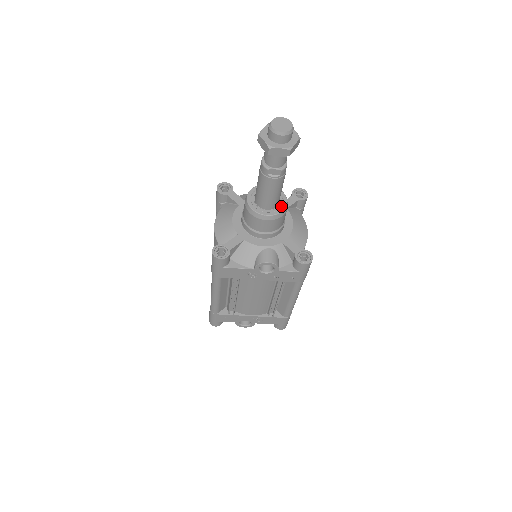
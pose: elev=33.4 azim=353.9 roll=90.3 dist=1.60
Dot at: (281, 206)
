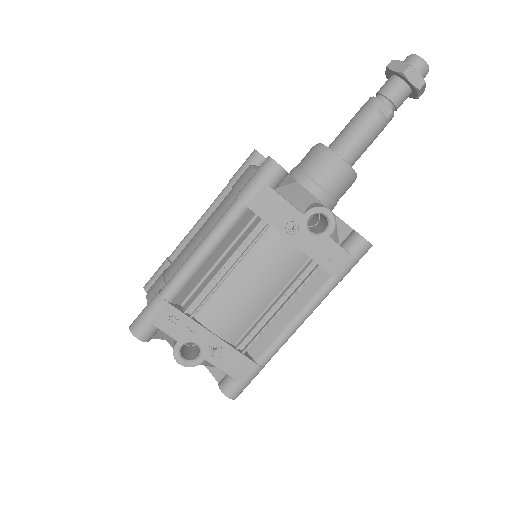
Dot at: occluded
